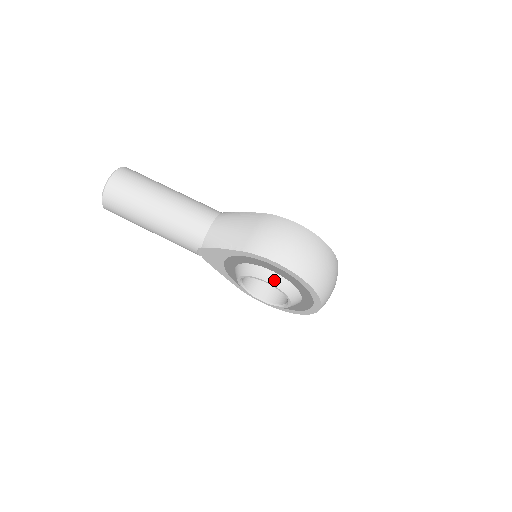
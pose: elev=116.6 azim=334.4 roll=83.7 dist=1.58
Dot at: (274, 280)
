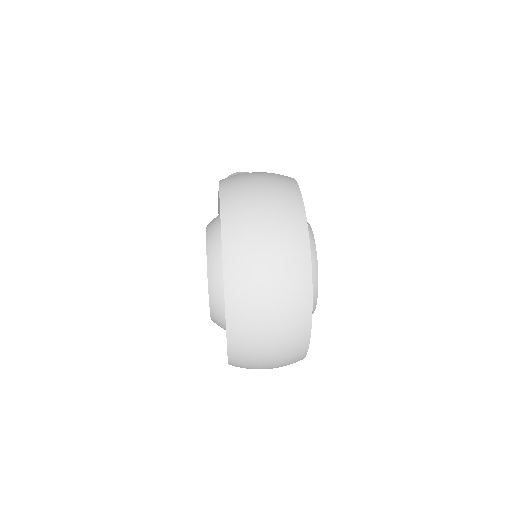
Dot at: (212, 226)
